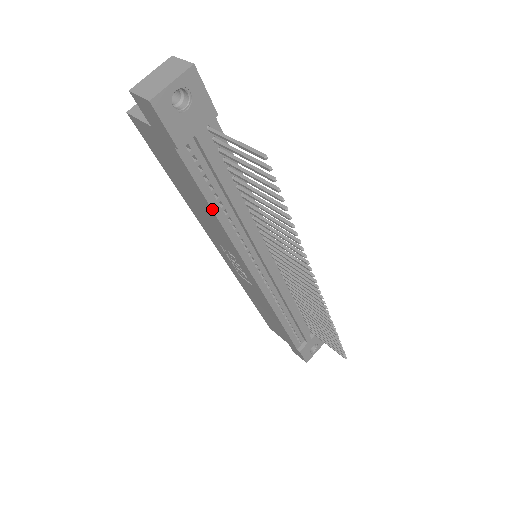
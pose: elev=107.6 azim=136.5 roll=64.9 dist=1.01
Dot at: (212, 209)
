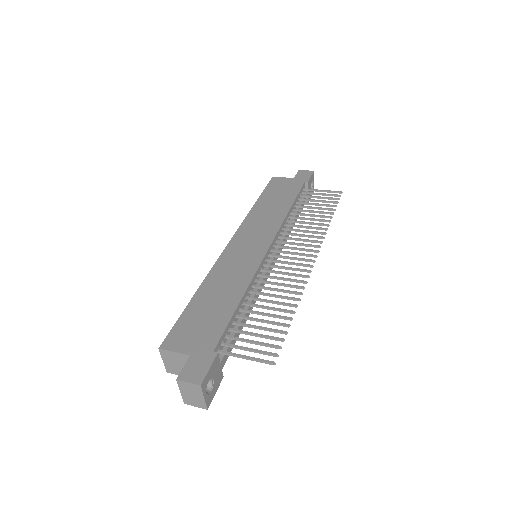
Dot at: occluded
